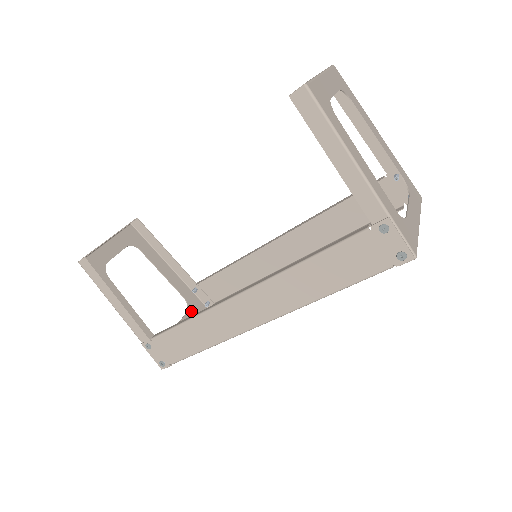
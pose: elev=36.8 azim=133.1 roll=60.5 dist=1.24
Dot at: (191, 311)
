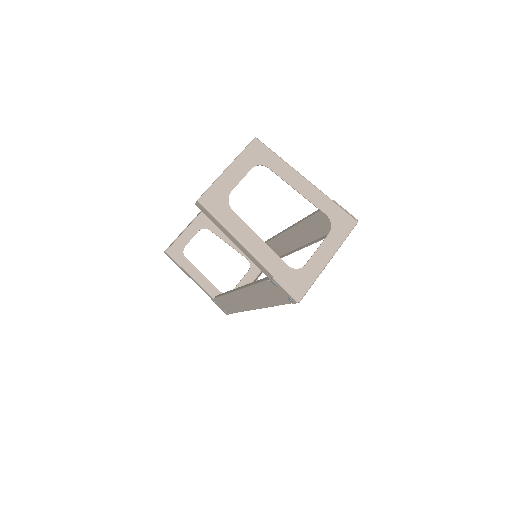
Dot at: (253, 268)
